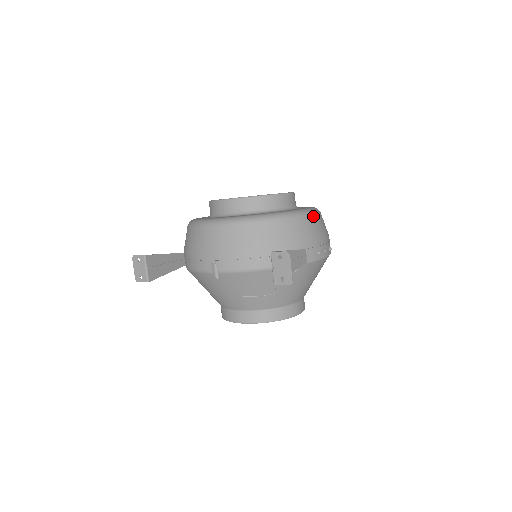
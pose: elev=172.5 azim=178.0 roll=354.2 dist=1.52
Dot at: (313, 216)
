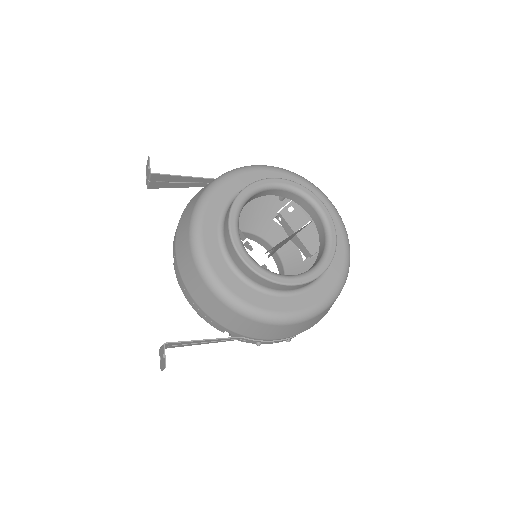
Dot at: (283, 326)
